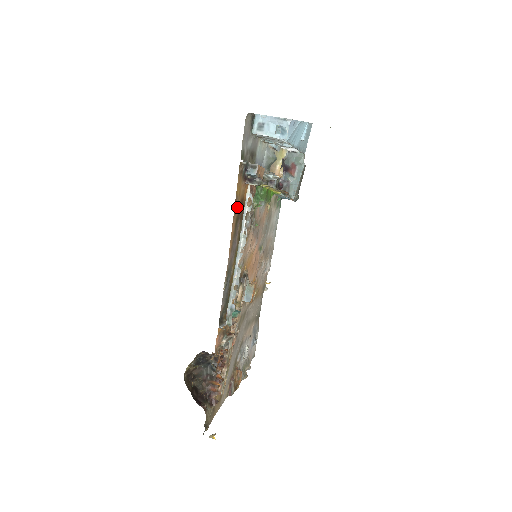
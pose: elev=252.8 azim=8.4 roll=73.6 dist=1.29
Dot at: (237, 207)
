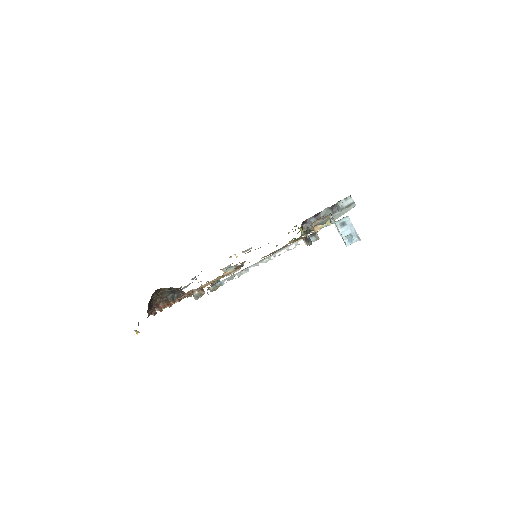
Dot at: occluded
